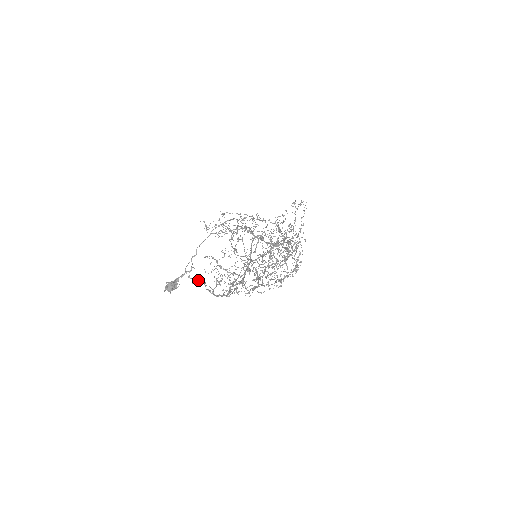
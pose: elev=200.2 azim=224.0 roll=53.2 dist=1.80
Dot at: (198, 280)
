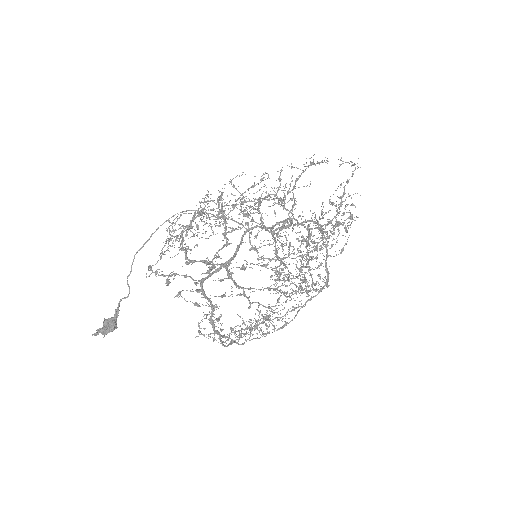
Dot at: (211, 333)
